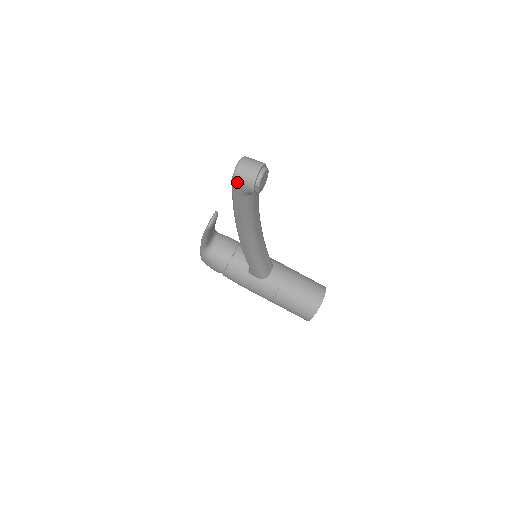
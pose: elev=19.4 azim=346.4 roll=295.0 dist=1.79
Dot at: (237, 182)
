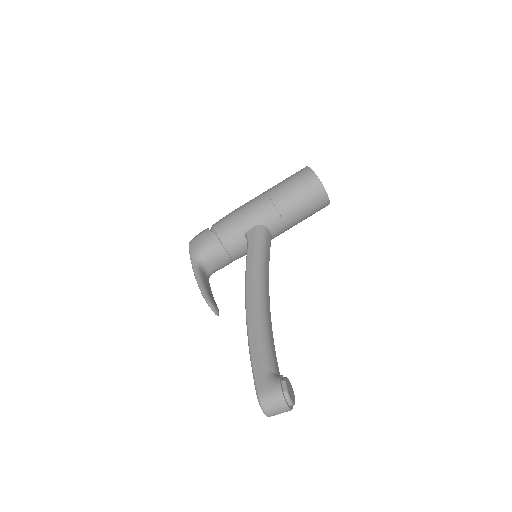
Dot at: occluded
